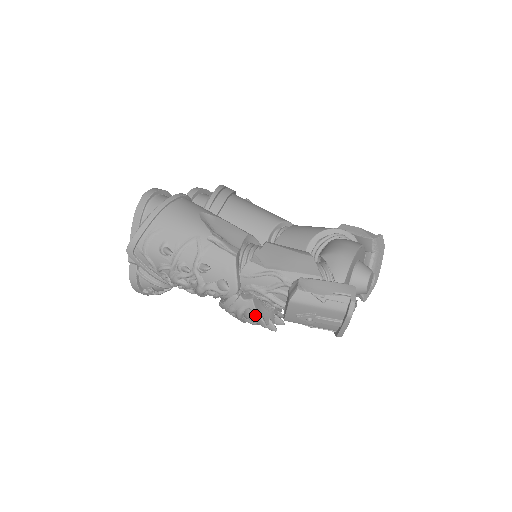
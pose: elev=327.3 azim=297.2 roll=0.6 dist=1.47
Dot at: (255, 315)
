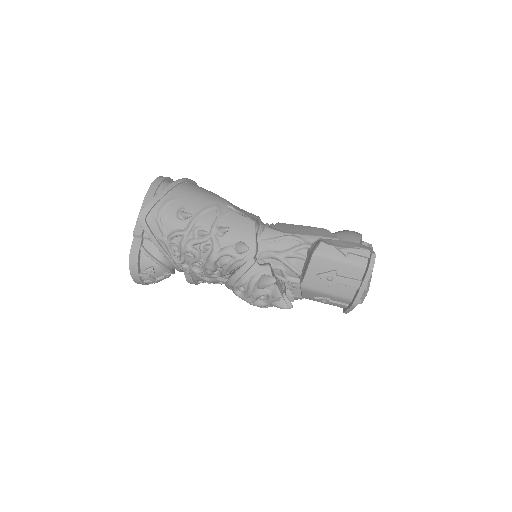
Dot at: (273, 277)
